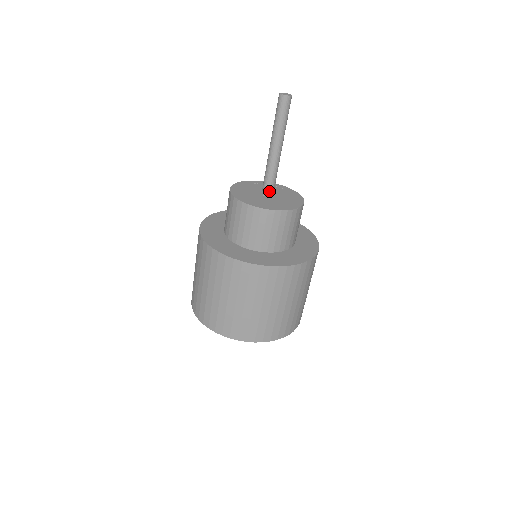
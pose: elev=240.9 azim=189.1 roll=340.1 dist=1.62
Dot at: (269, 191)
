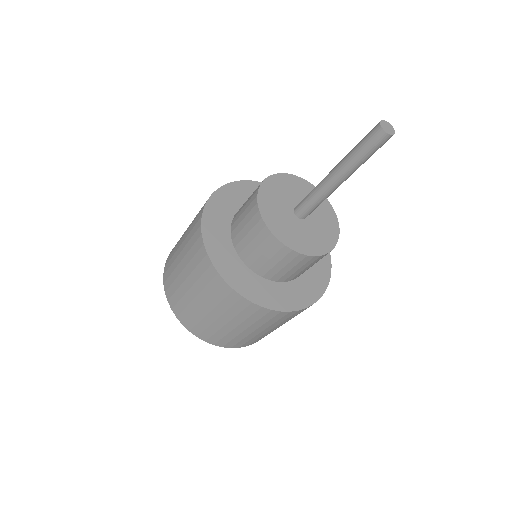
Dot at: (309, 214)
